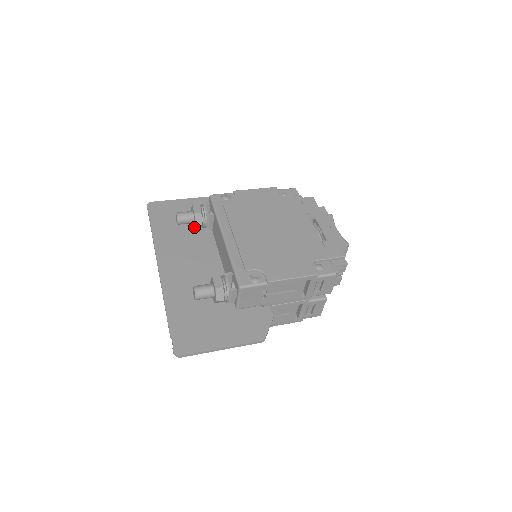
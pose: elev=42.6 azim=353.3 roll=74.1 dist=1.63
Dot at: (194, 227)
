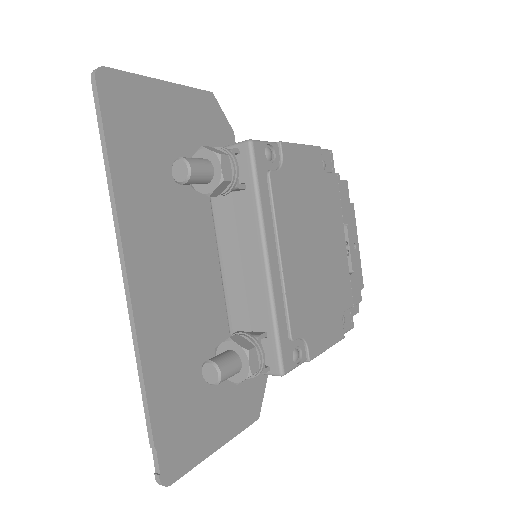
Dot at: (196, 189)
